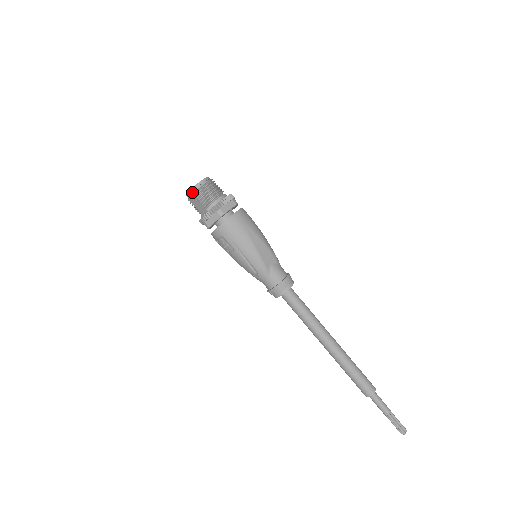
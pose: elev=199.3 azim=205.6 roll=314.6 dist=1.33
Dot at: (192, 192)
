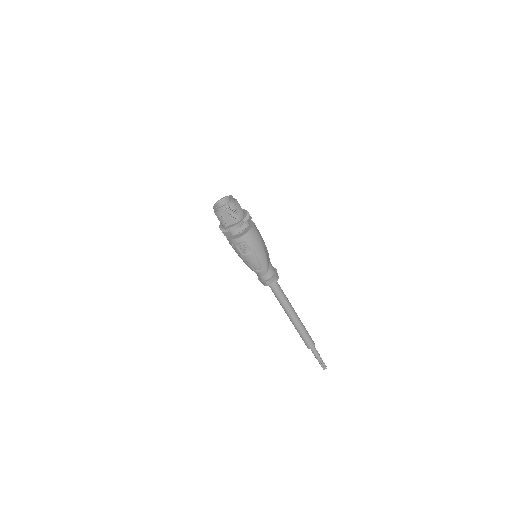
Dot at: (226, 207)
